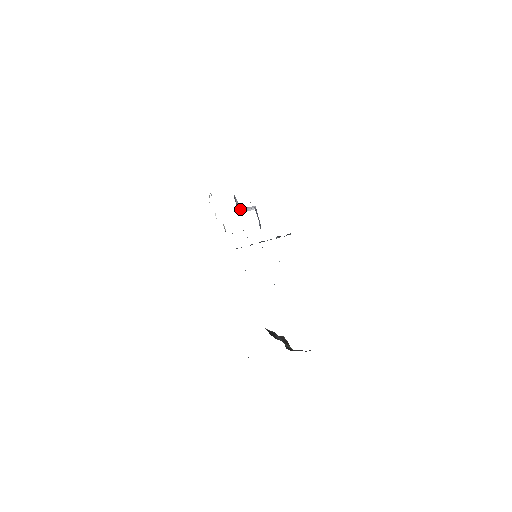
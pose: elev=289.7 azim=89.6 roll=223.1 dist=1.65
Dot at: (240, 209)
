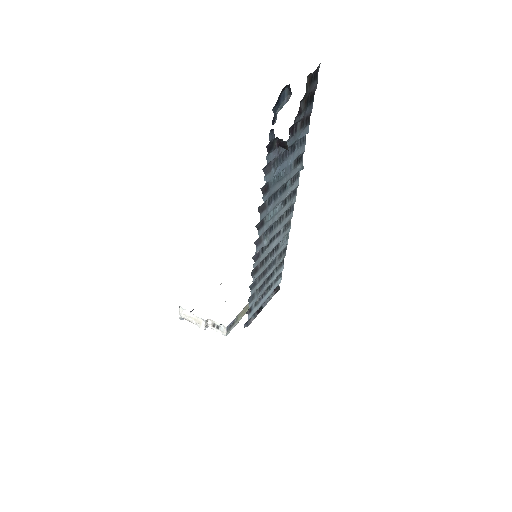
Dot at: occluded
